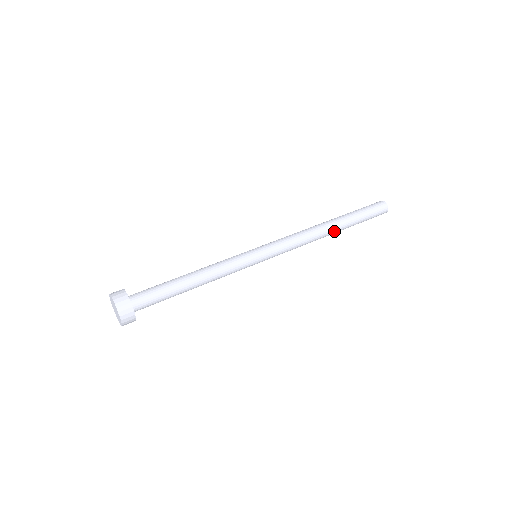
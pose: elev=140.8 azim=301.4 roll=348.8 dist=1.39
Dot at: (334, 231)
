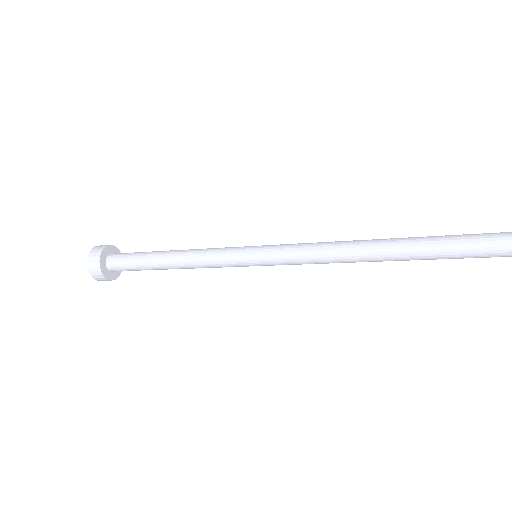
Dot at: (387, 248)
